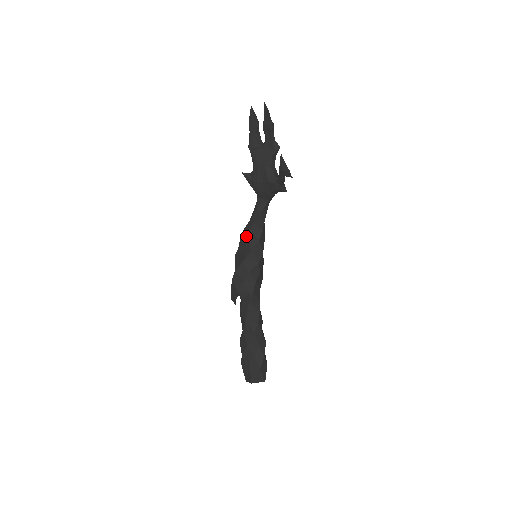
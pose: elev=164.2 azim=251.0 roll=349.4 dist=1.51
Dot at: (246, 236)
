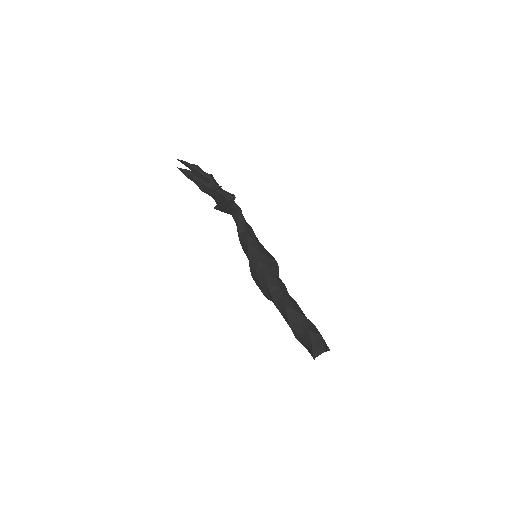
Dot at: (242, 247)
